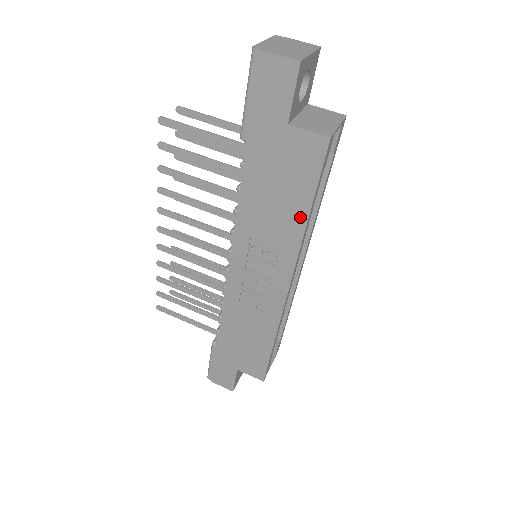
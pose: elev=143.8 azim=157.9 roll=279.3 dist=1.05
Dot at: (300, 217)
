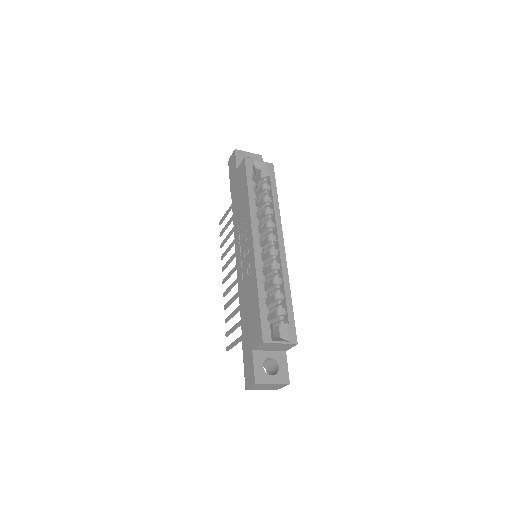
Dot at: (247, 198)
